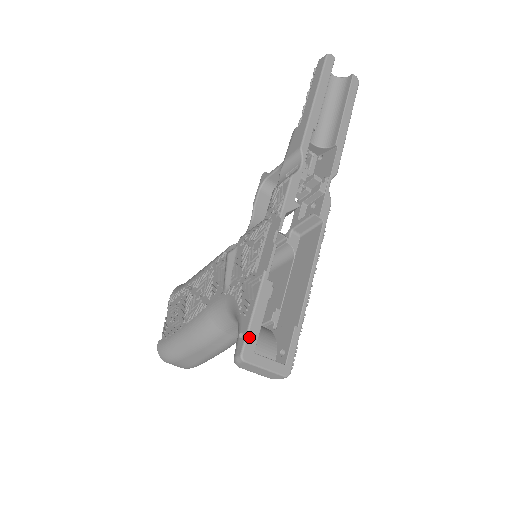
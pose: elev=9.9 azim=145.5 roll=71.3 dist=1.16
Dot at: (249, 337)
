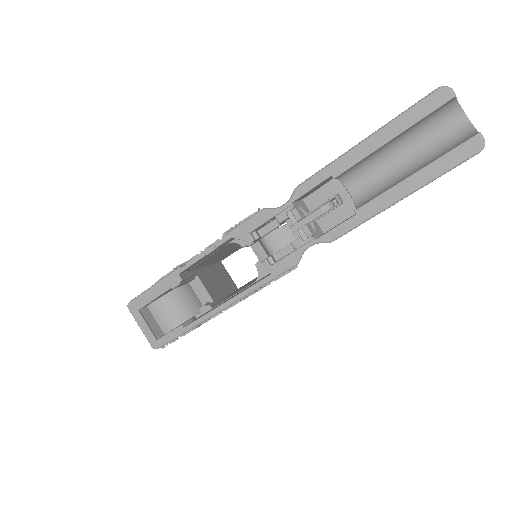
Dot at: (140, 298)
